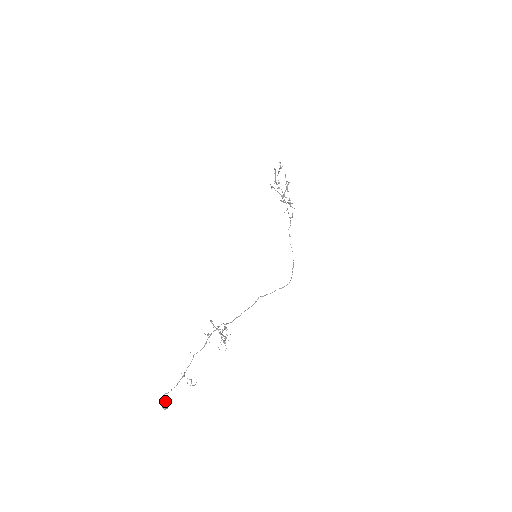
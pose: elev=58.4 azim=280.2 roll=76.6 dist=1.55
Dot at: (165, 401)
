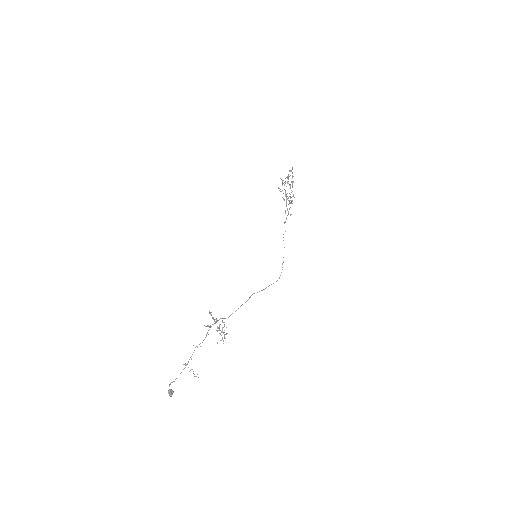
Dot at: (171, 390)
